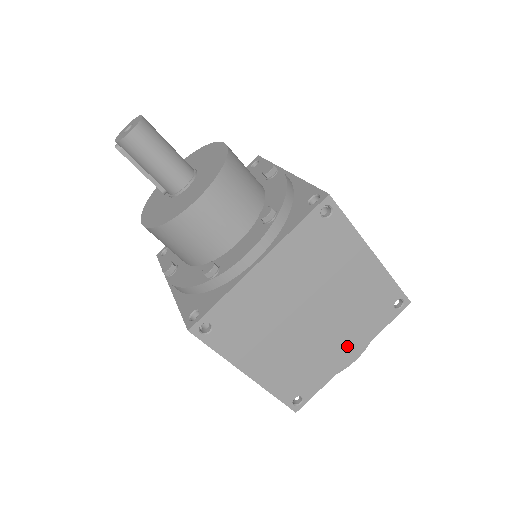
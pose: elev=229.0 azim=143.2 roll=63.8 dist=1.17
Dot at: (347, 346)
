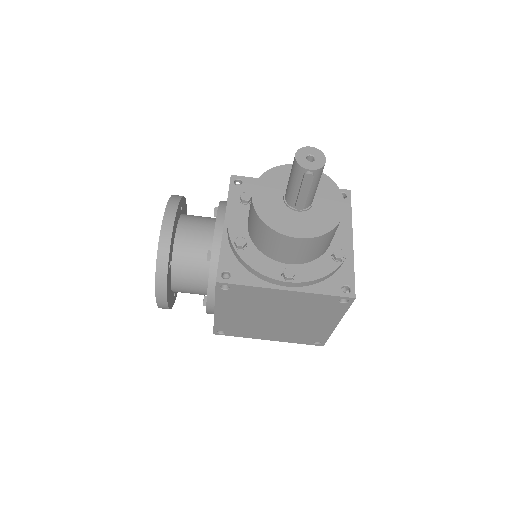
Dot at: occluded
